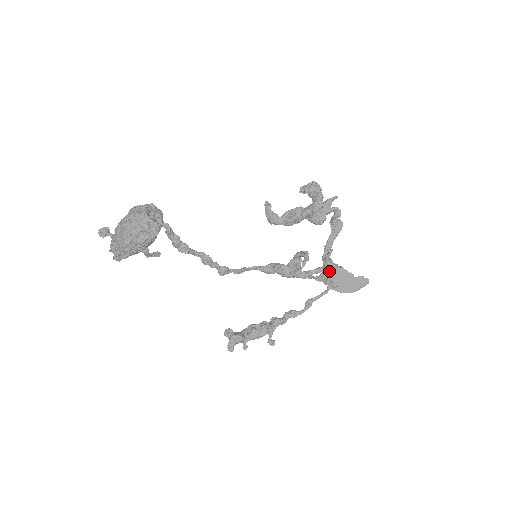
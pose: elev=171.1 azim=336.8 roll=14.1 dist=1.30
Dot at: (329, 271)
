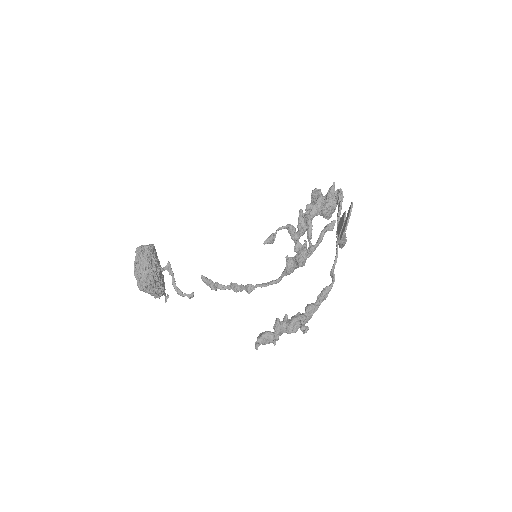
Dot at: (306, 222)
